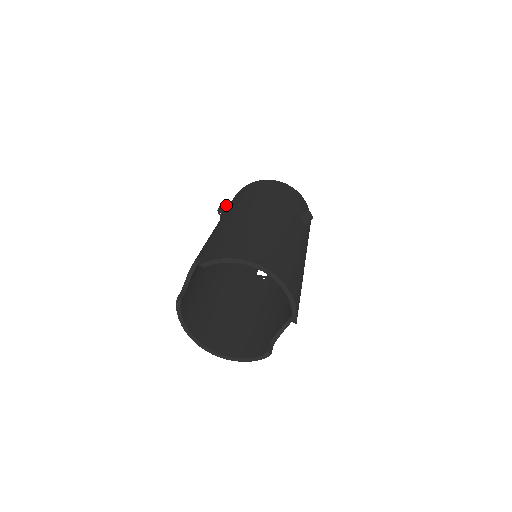
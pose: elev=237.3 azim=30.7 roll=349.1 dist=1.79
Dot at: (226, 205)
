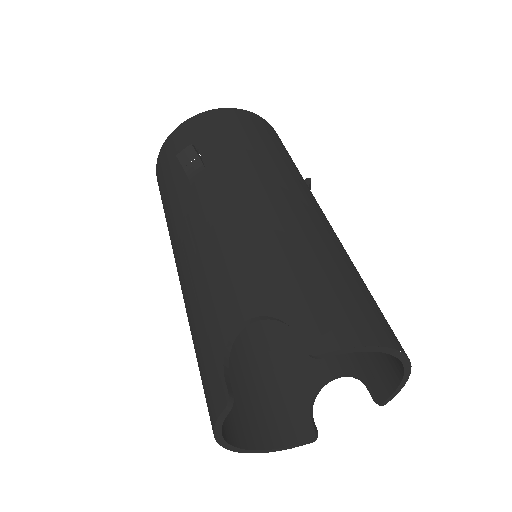
Dot at: (197, 151)
